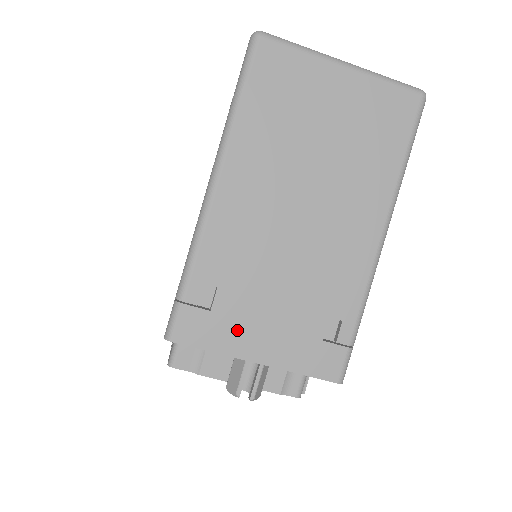
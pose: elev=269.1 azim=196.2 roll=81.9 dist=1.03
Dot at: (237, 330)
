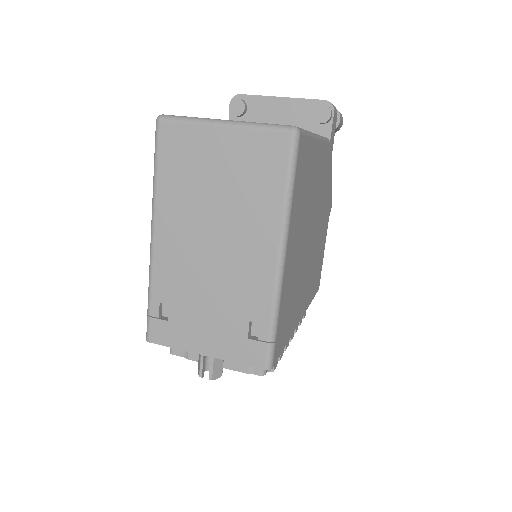
Dot at: (187, 333)
